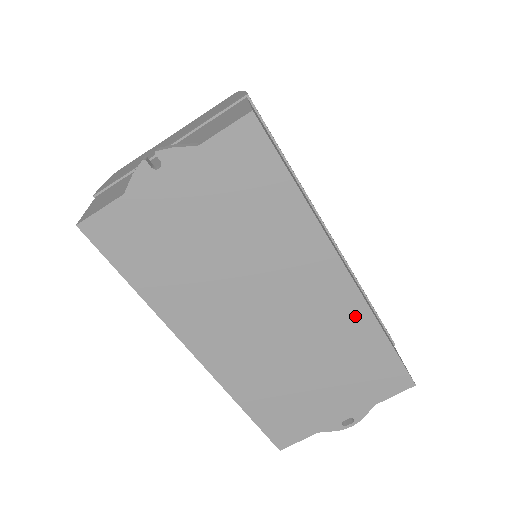
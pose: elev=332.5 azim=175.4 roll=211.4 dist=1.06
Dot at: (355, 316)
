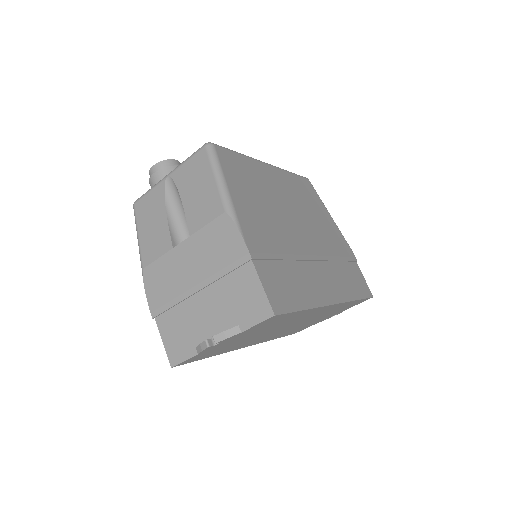
Dot at: (339, 306)
